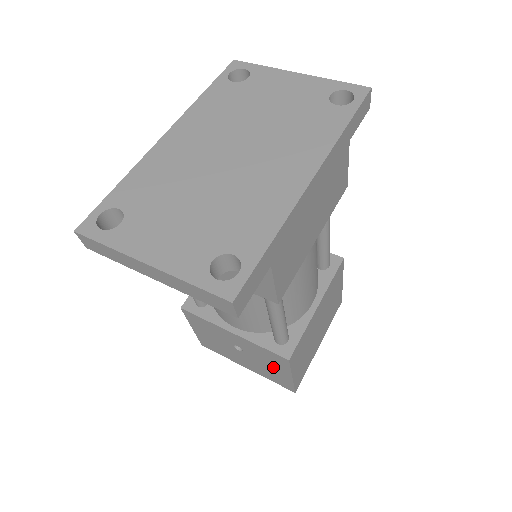
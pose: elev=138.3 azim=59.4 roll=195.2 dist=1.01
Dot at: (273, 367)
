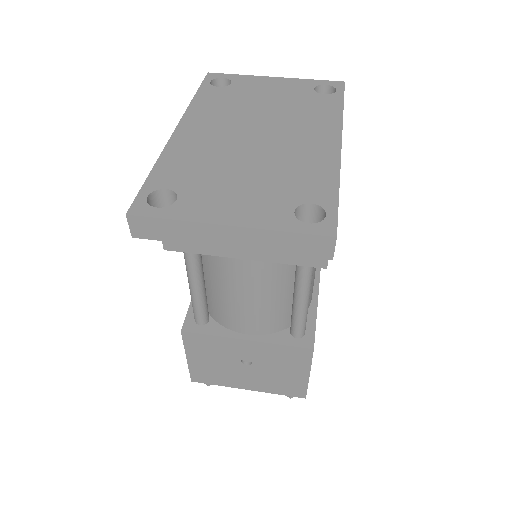
Dot at: (288, 370)
